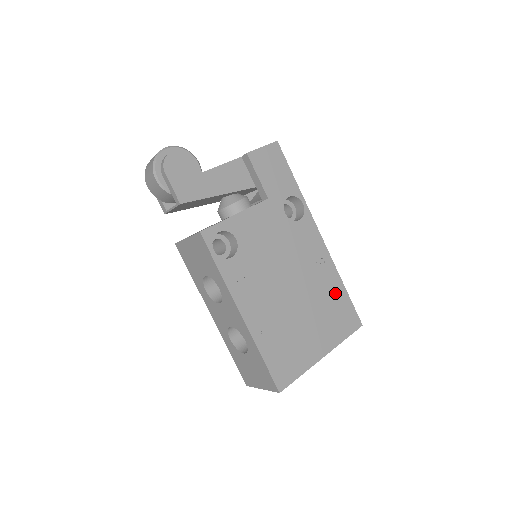
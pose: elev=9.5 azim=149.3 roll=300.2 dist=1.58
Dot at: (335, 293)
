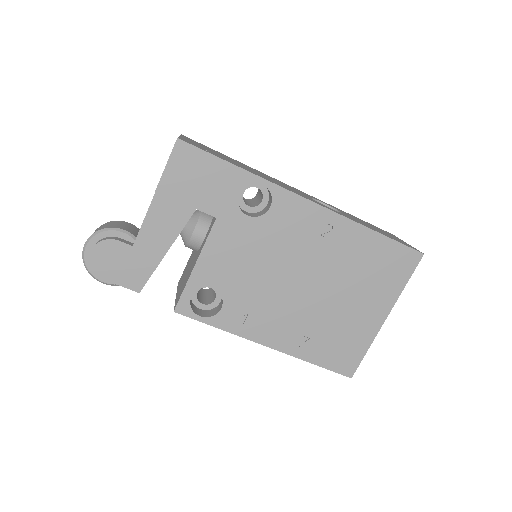
Dot at: (366, 248)
